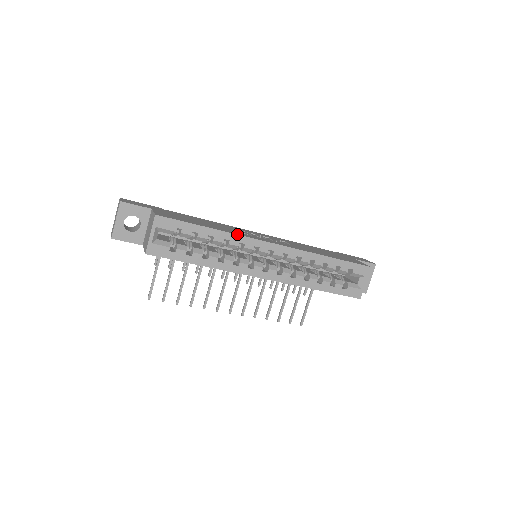
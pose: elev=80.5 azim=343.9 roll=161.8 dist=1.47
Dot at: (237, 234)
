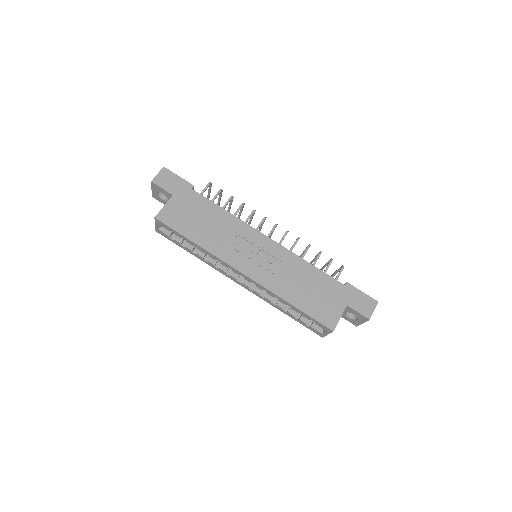
Dot at: (214, 255)
